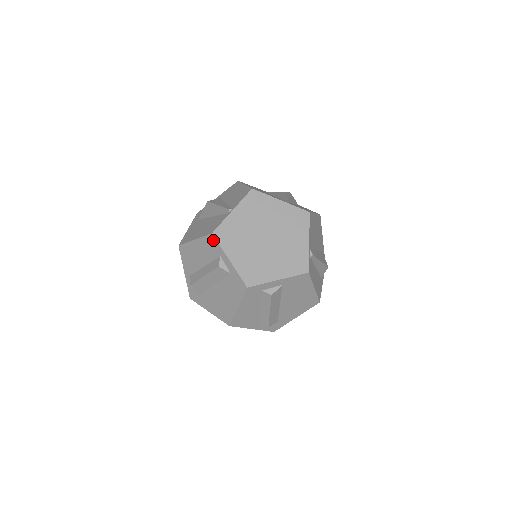
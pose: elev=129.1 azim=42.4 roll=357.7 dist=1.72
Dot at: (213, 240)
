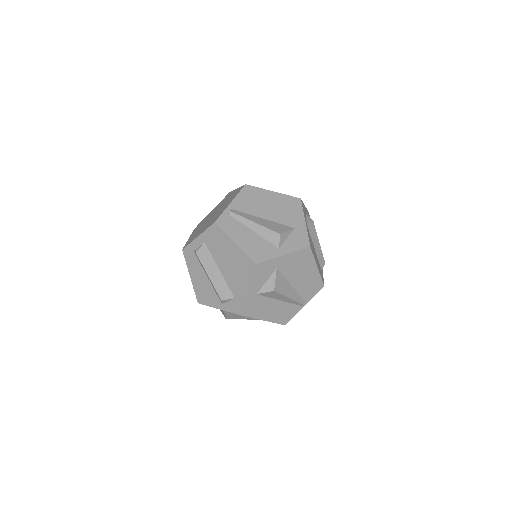
Dot at: occluded
